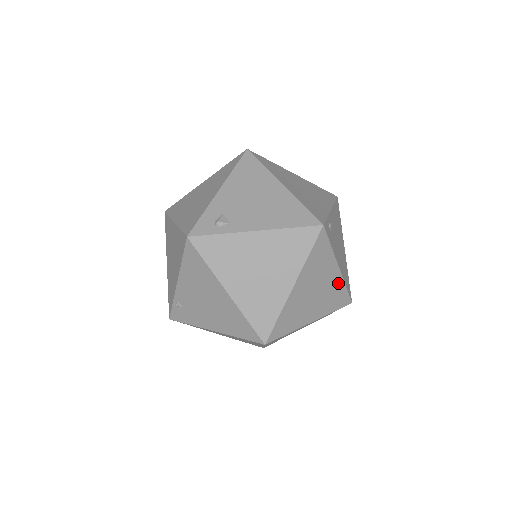
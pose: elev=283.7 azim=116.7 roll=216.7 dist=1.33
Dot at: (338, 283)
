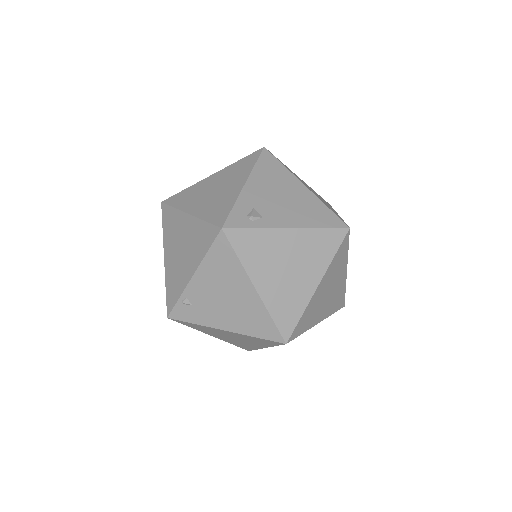
Dot at: (342, 286)
